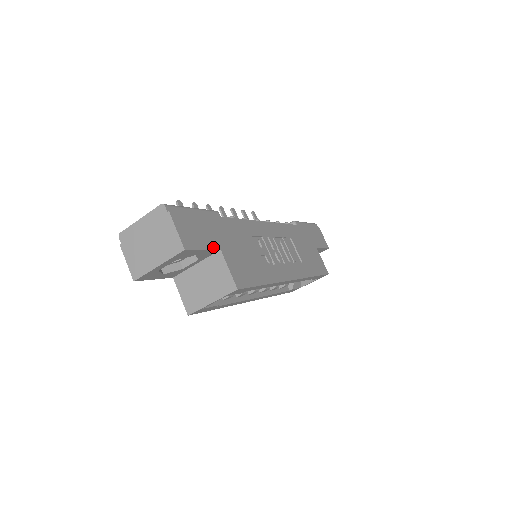
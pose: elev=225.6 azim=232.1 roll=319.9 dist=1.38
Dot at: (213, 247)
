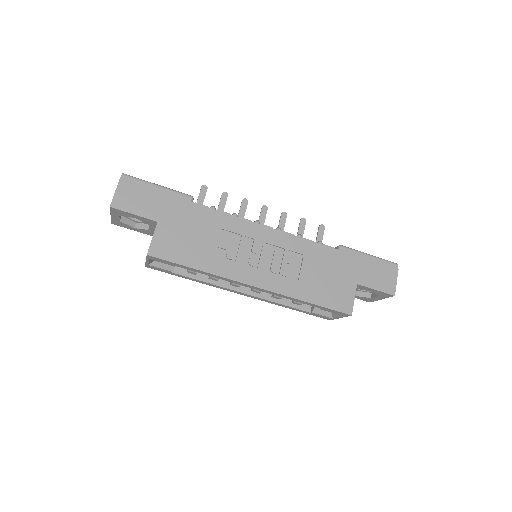
Dot at: (149, 217)
